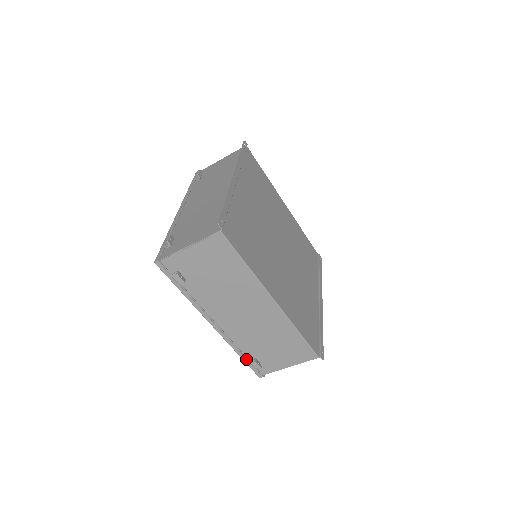
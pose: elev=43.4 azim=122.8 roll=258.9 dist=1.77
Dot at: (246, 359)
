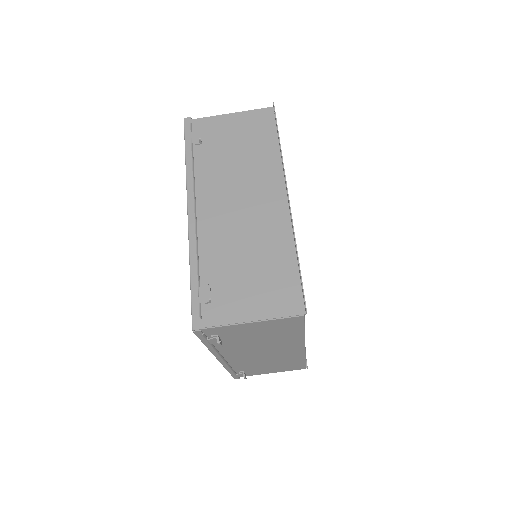
Dot at: (233, 373)
